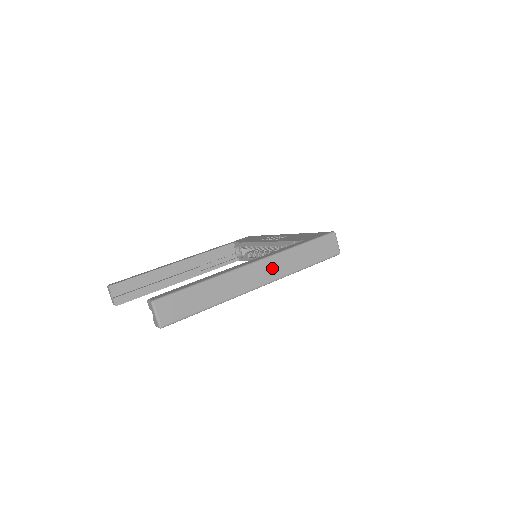
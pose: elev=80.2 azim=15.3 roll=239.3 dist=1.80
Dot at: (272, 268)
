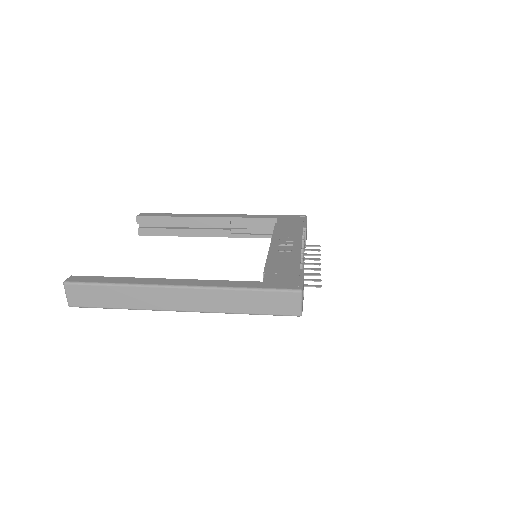
Dot at: (200, 299)
